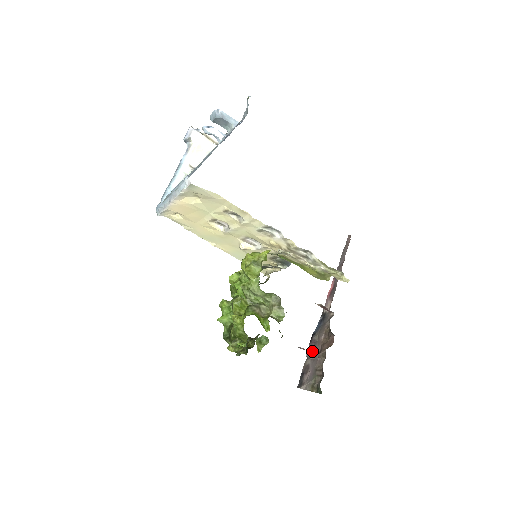
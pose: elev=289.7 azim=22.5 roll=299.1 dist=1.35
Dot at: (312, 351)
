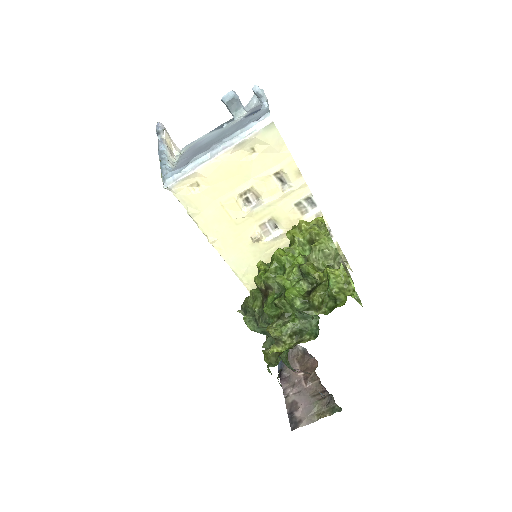
Dot at: (289, 386)
